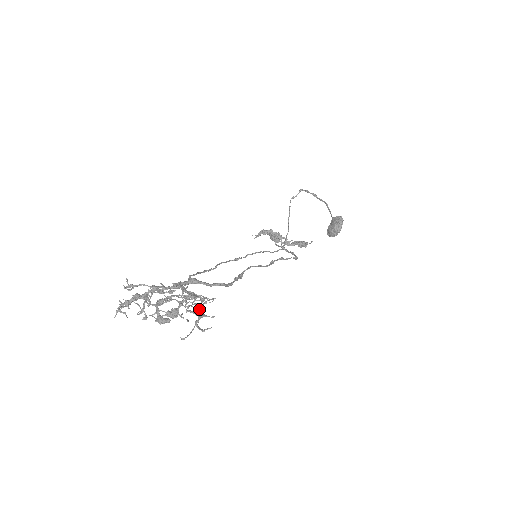
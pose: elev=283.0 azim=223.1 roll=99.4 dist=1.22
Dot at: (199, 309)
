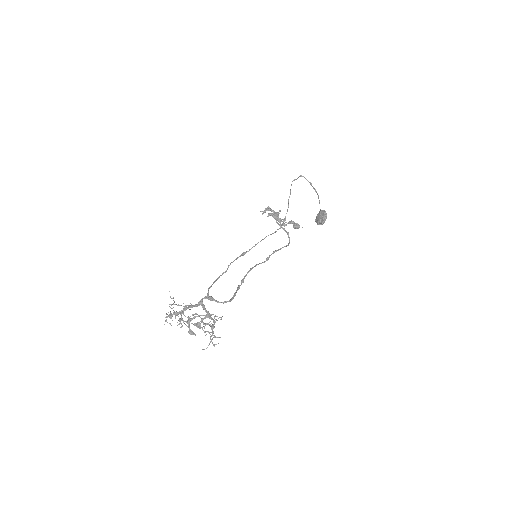
Dot at: (212, 329)
